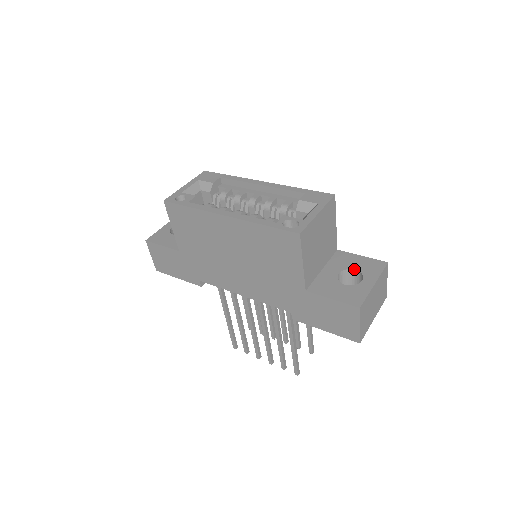
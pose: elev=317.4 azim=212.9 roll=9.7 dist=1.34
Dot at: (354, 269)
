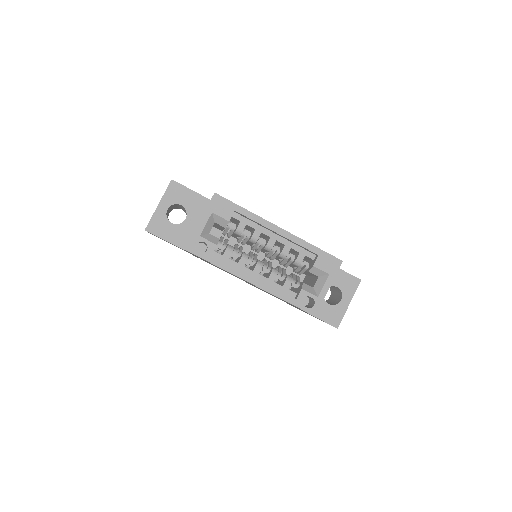
Dot at: (337, 287)
